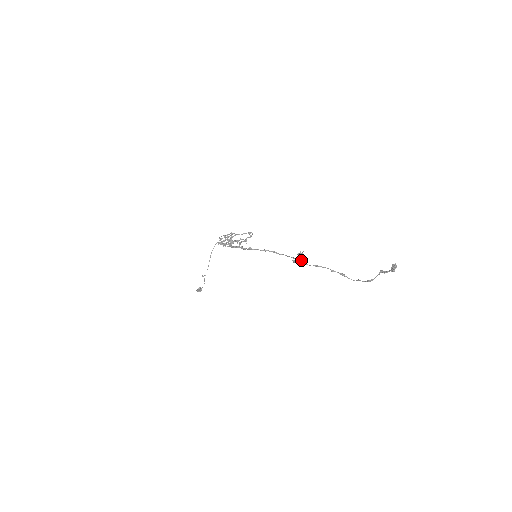
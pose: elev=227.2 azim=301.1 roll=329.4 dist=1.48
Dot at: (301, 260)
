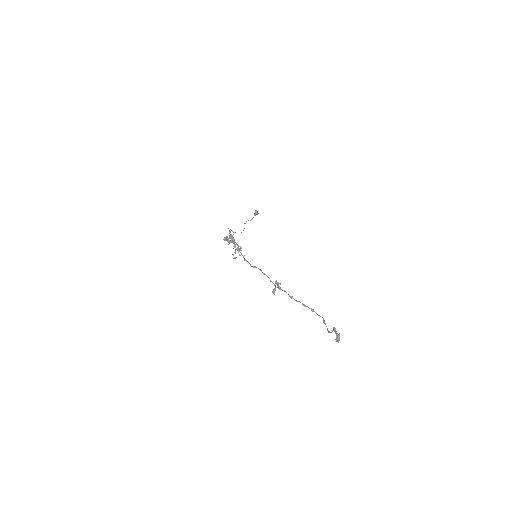
Dot at: (279, 288)
